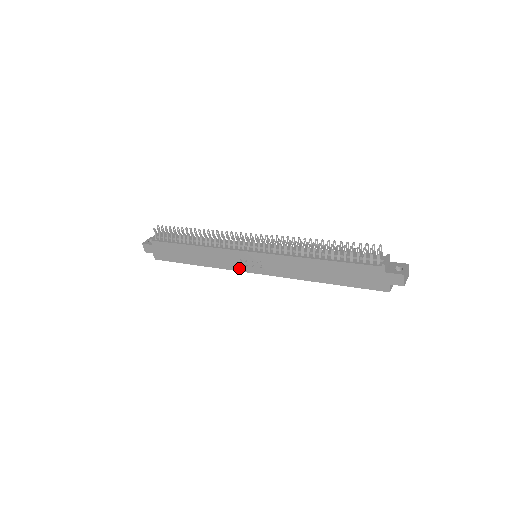
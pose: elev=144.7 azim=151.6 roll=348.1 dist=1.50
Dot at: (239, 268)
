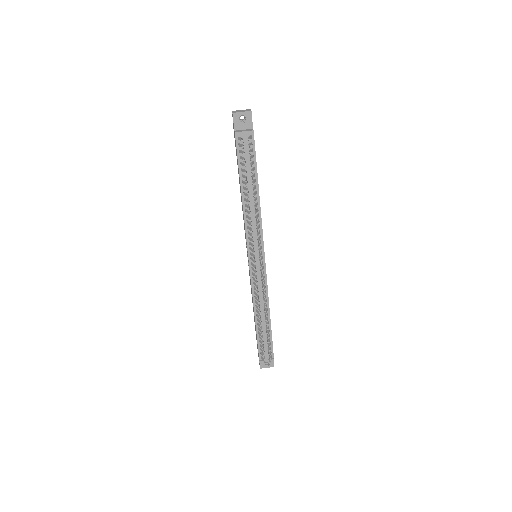
Dot at: (245, 237)
